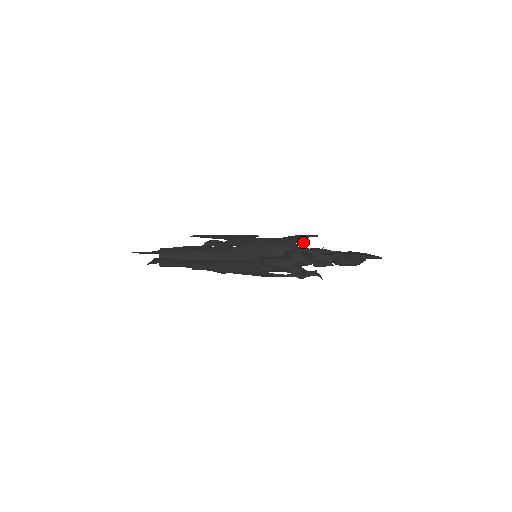
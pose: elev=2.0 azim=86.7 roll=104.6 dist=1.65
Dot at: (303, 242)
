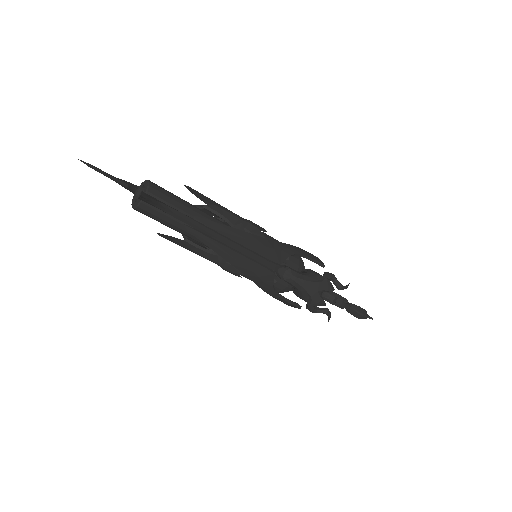
Dot at: (322, 265)
